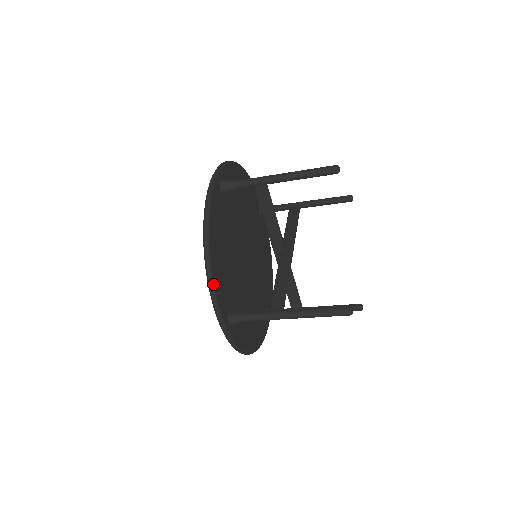
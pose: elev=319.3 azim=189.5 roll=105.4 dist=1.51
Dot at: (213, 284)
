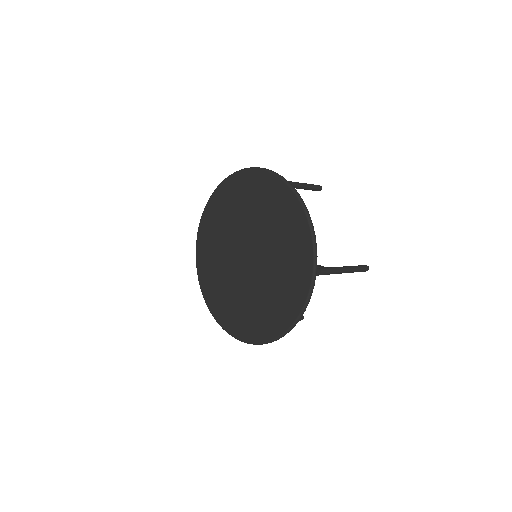
Dot at: occluded
